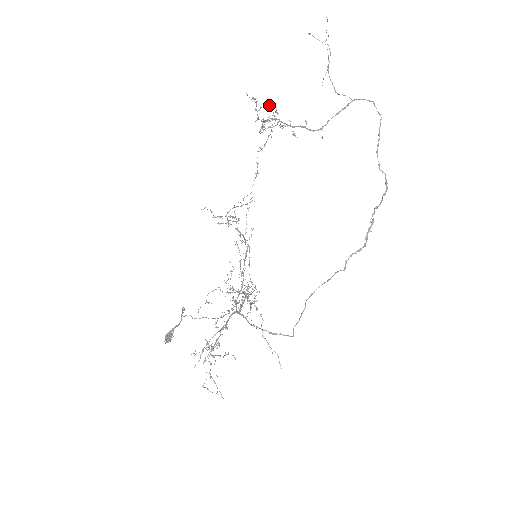
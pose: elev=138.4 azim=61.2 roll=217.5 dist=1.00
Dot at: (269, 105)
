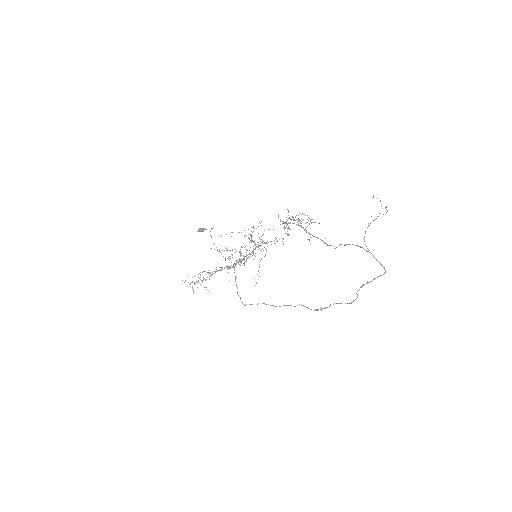
Dot at: occluded
